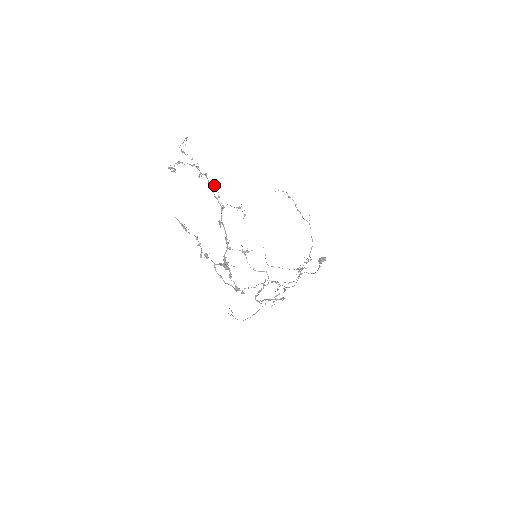
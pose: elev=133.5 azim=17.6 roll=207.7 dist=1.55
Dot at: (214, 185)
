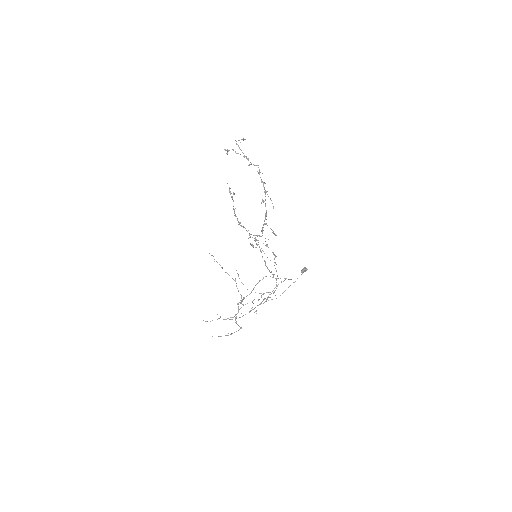
Dot at: occluded
